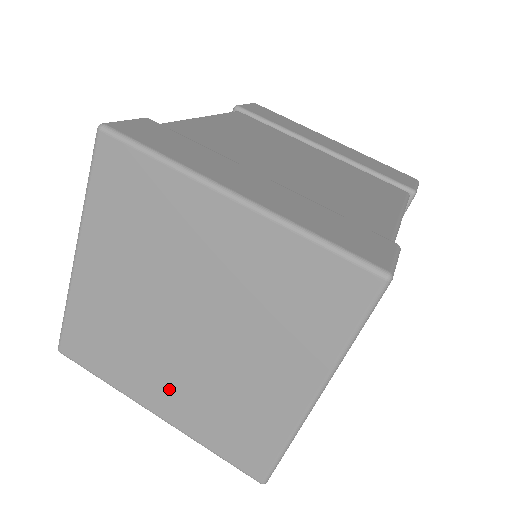
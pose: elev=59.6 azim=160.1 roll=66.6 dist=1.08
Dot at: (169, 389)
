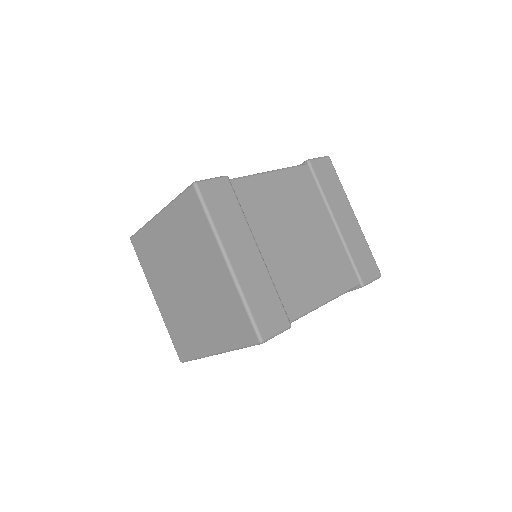
Dot at: (166, 297)
